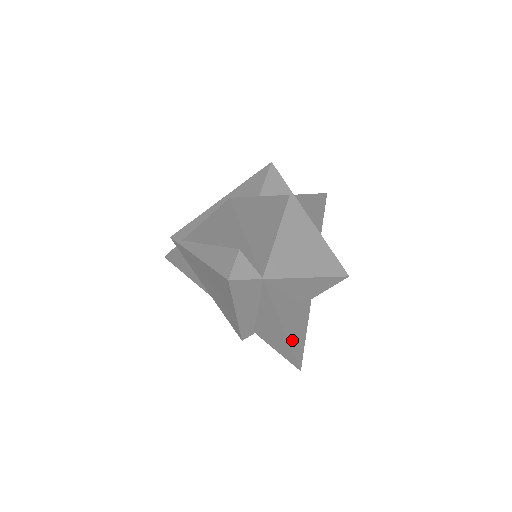
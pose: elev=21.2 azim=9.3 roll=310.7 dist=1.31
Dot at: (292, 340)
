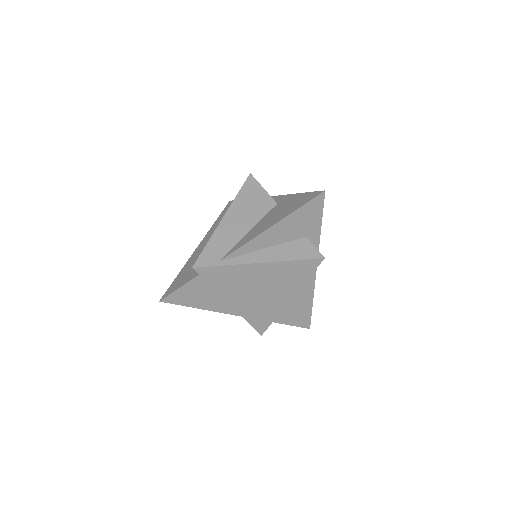
Dot at: occluded
